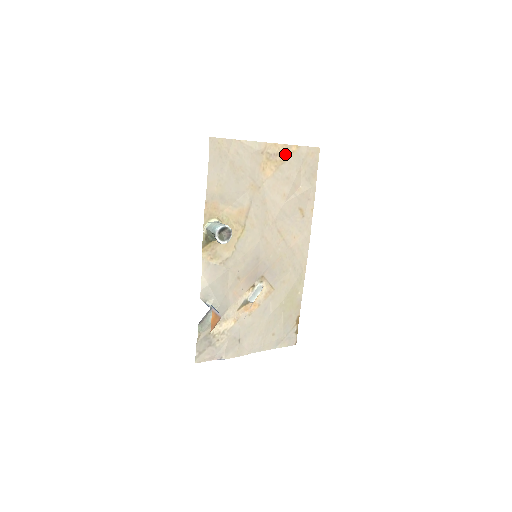
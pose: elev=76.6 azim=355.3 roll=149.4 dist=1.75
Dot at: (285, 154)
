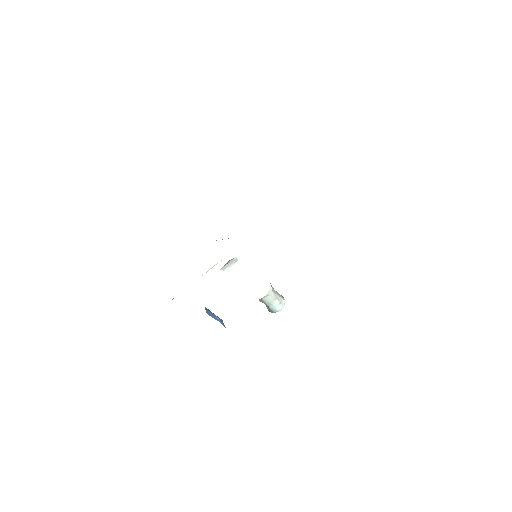
Dot at: occluded
